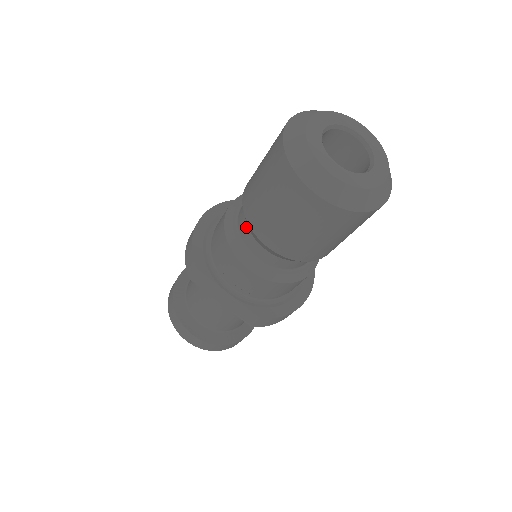
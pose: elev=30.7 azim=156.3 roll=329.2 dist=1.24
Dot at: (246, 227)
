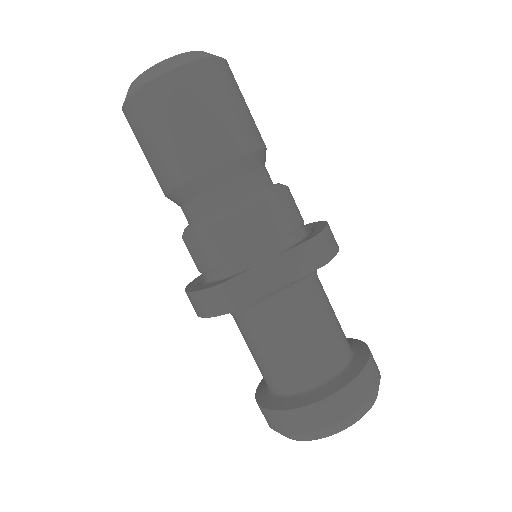
Dot at: (199, 200)
